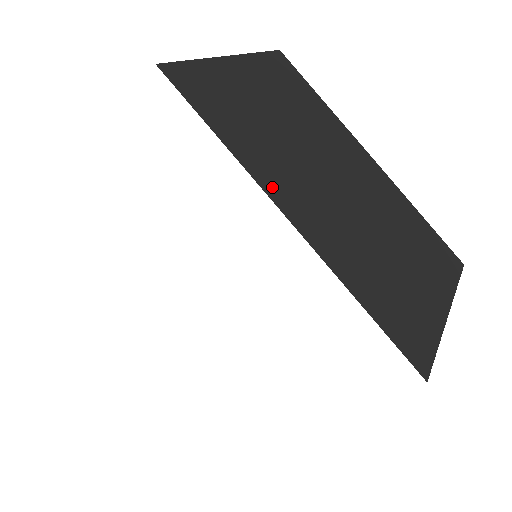
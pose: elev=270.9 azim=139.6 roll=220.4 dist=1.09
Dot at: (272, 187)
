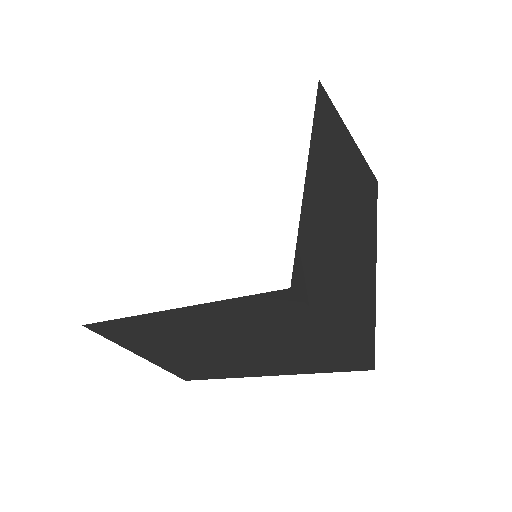
Dot at: (315, 154)
